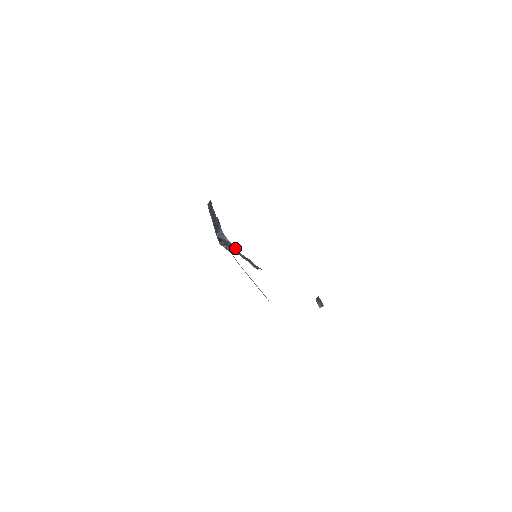
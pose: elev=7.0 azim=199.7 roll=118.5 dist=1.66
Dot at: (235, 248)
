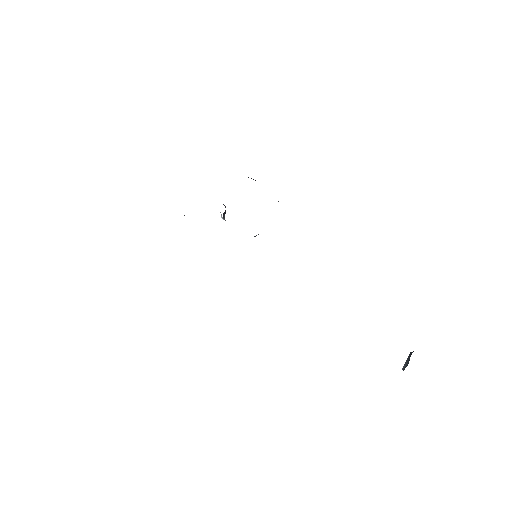
Dot at: occluded
